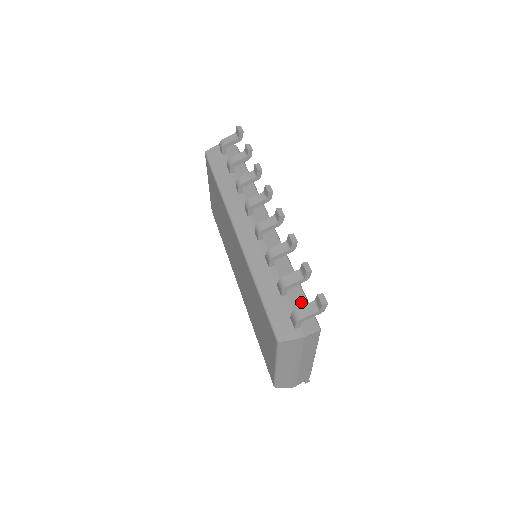
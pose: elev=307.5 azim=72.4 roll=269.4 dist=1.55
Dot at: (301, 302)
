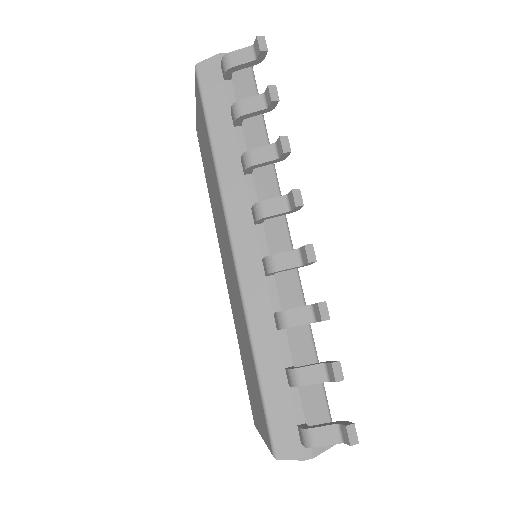
Dot at: (316, 396)
